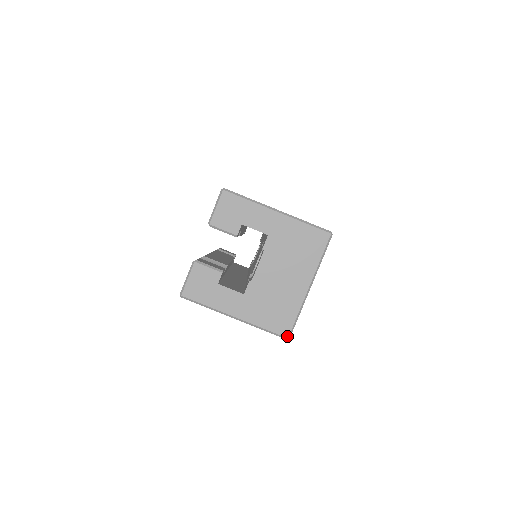
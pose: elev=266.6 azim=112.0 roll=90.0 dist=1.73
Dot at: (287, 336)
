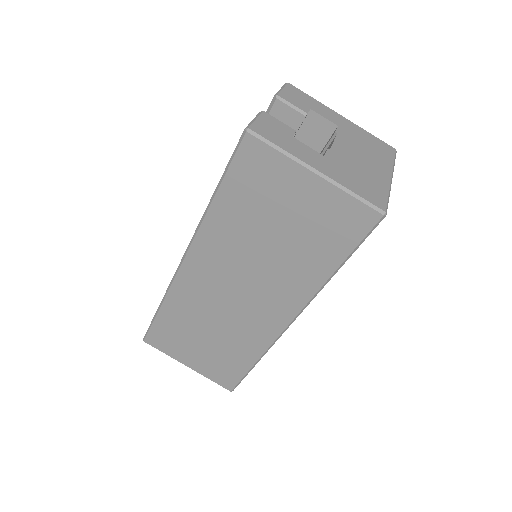
Dot at: (384, 209)
